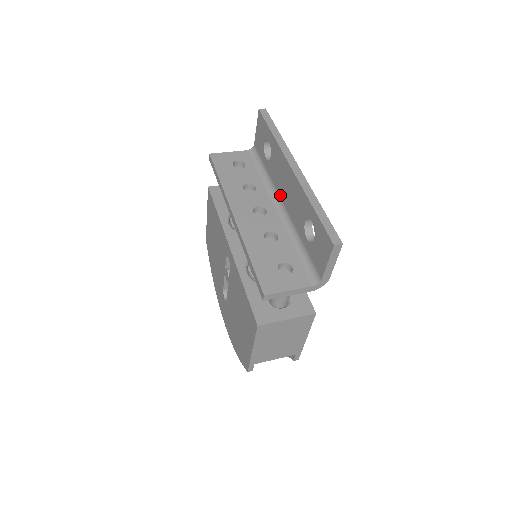
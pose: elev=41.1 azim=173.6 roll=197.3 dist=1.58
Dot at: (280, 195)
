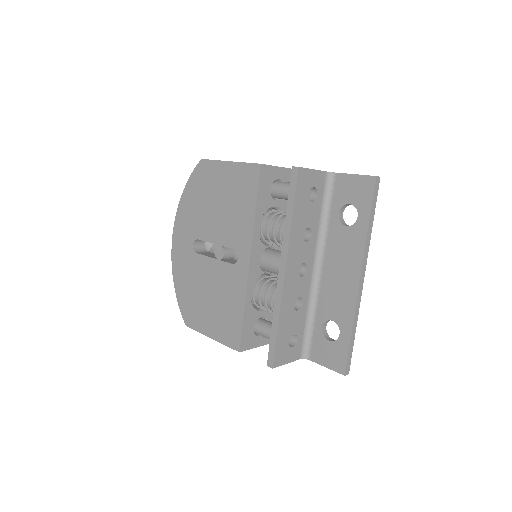
Dot at: (325, 261)
